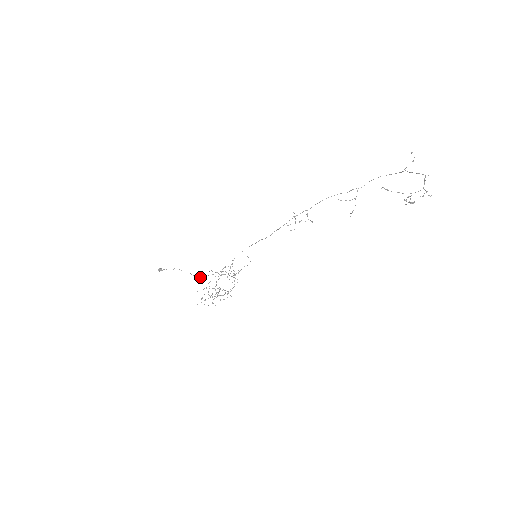
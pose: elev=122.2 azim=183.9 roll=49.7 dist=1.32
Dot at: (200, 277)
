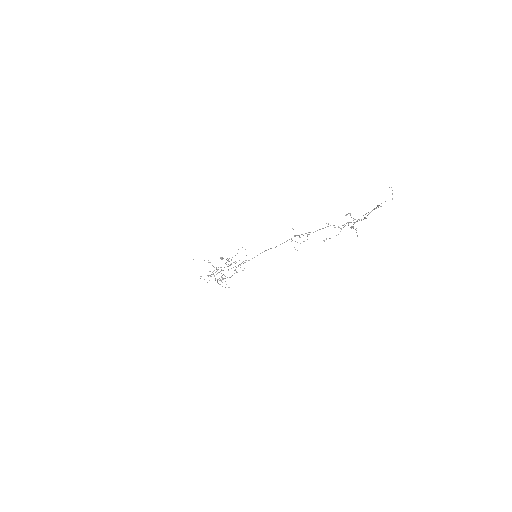
Dot at: occluded
